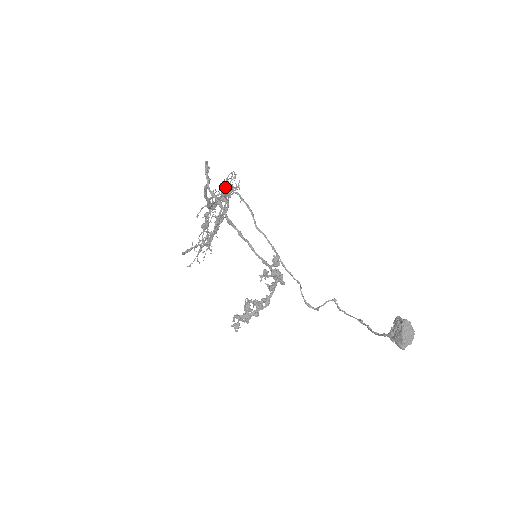
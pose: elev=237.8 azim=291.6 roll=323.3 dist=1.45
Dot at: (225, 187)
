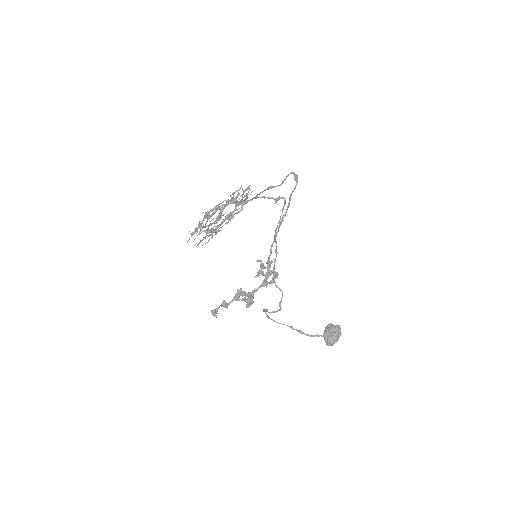
Dot at: (234, 193)
